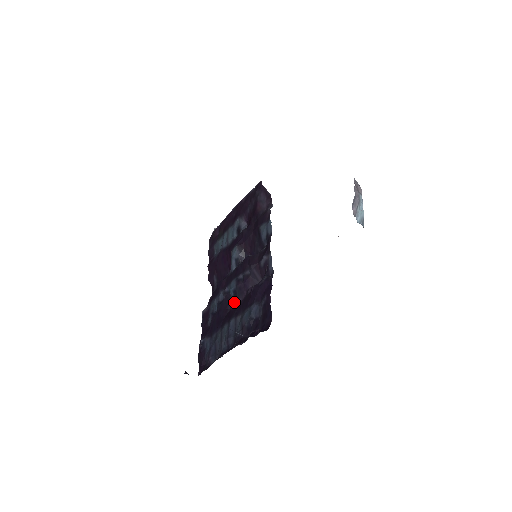
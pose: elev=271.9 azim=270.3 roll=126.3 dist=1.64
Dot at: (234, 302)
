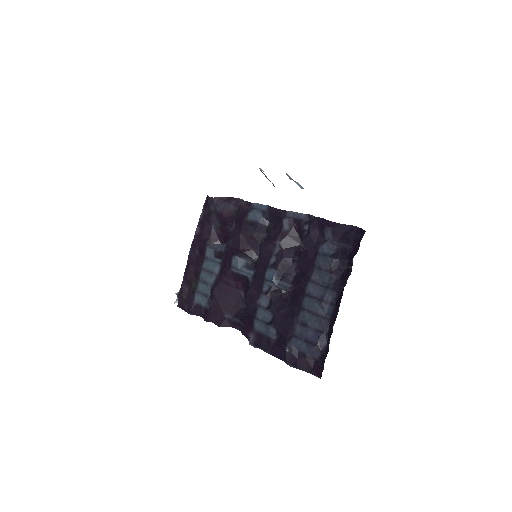
Dot at: (288, 283)
